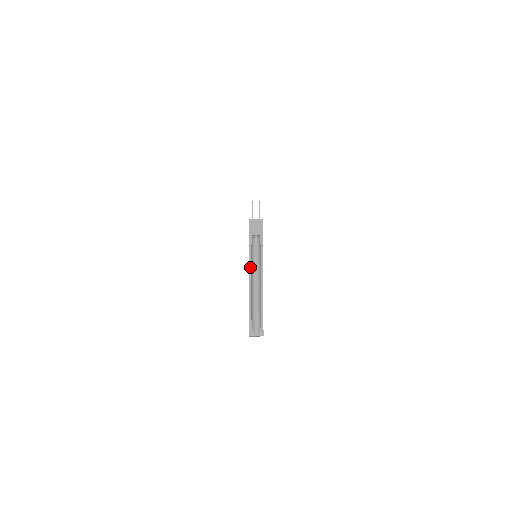
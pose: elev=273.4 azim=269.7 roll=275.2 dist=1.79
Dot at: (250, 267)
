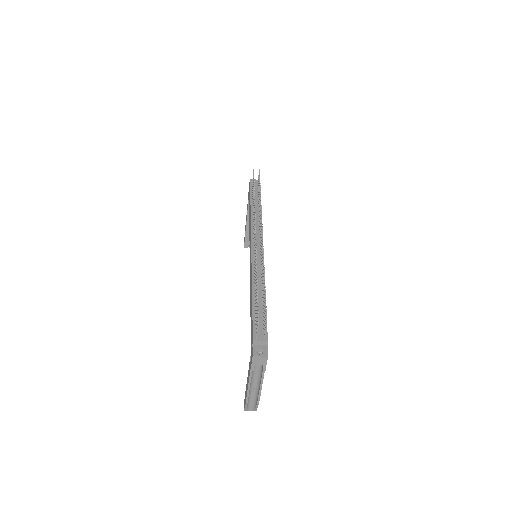
Dot at: (250, 381)
